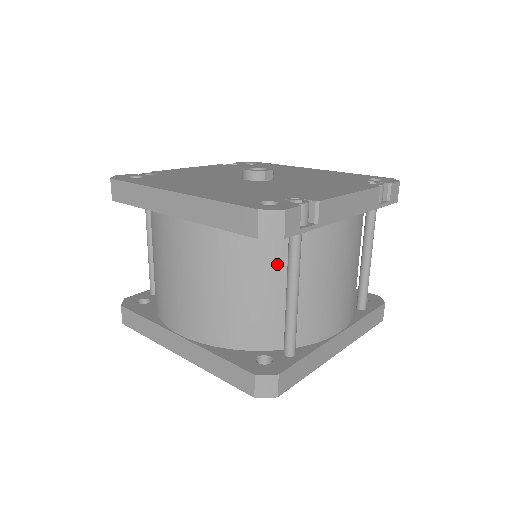
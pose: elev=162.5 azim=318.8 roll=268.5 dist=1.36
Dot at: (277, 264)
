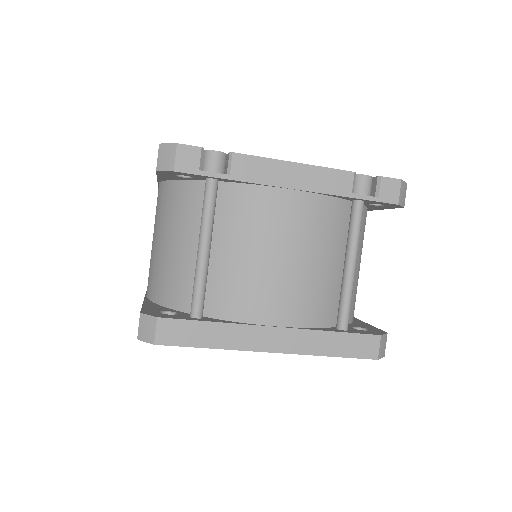
Dot at: (200, 219)
